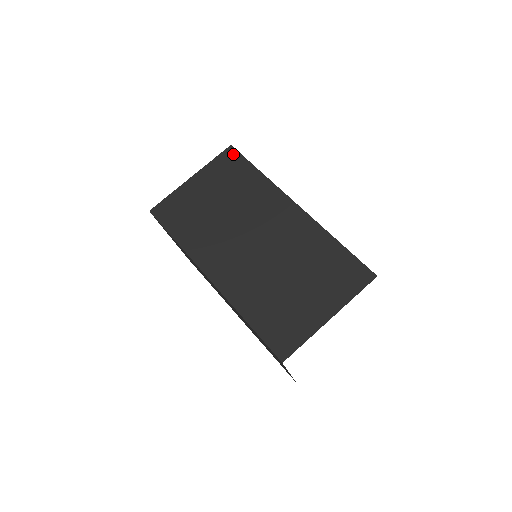
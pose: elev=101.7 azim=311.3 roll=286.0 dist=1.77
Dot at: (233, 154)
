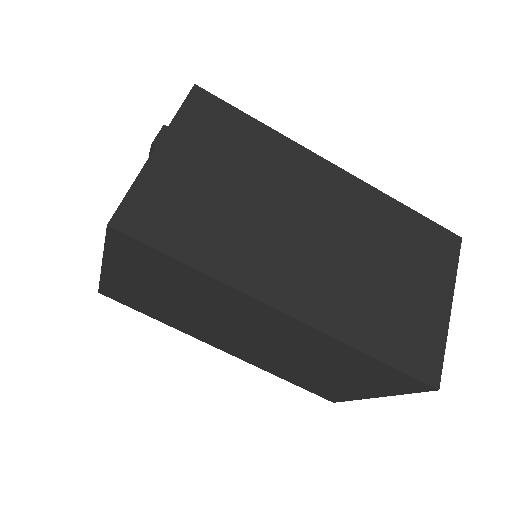
Dot at: (207, 99)
